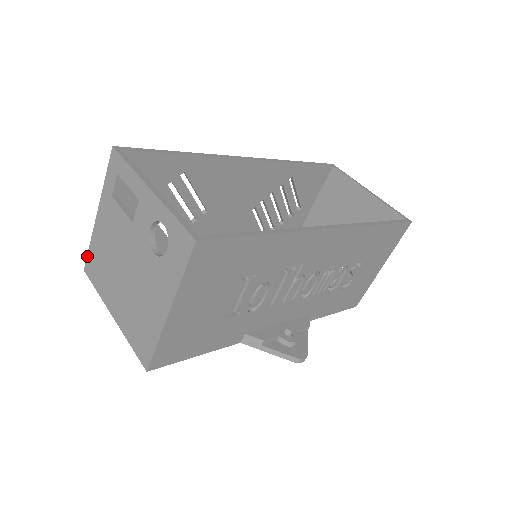
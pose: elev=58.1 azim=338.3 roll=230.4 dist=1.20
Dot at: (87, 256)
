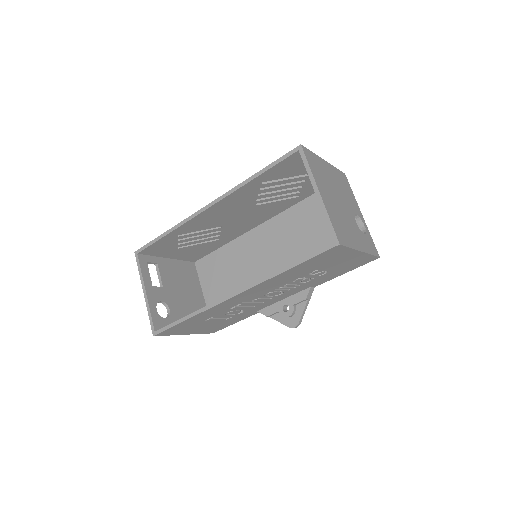
Dot at: occluded
